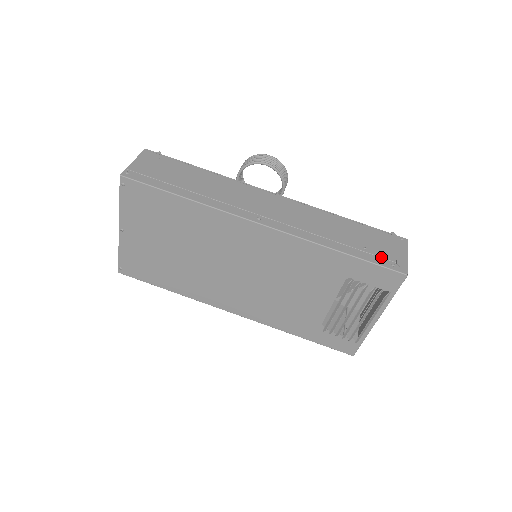
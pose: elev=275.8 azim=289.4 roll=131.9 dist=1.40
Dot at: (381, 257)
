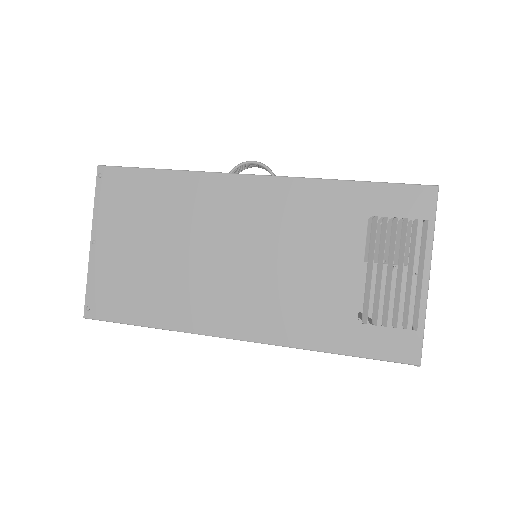
Dot at: occluded
